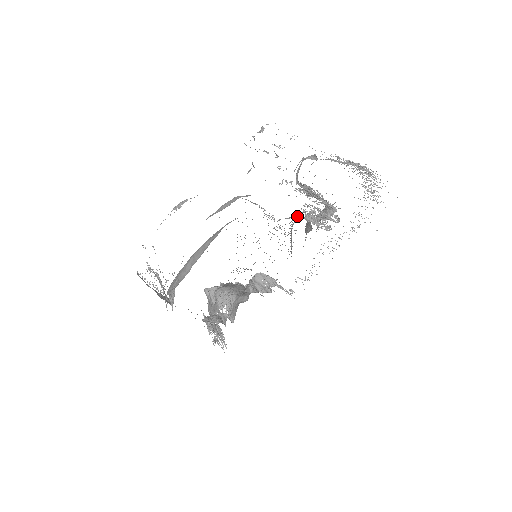
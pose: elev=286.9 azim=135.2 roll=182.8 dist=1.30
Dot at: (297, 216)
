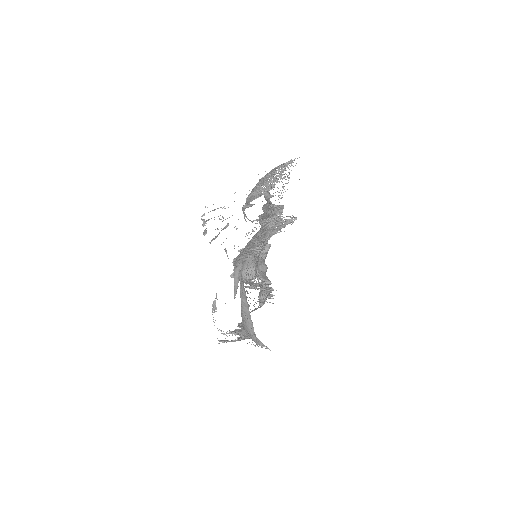
Dot at: (267, 233)
